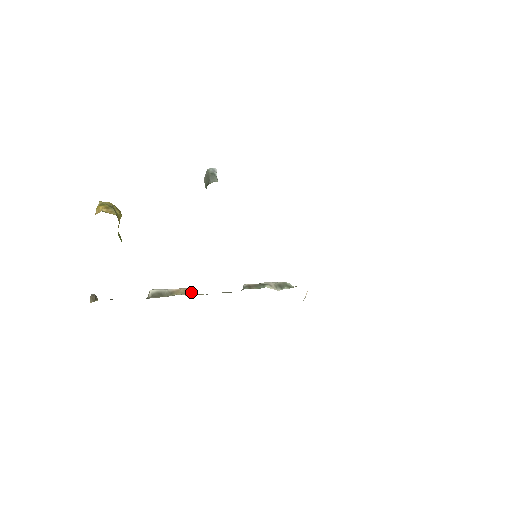
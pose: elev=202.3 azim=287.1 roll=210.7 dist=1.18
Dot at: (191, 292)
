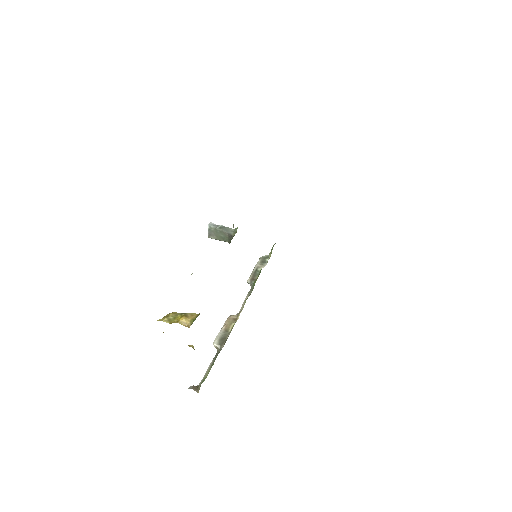
Dot at: (234, 318)
